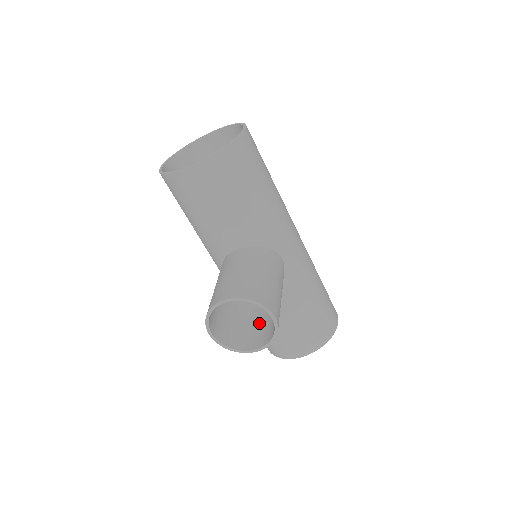
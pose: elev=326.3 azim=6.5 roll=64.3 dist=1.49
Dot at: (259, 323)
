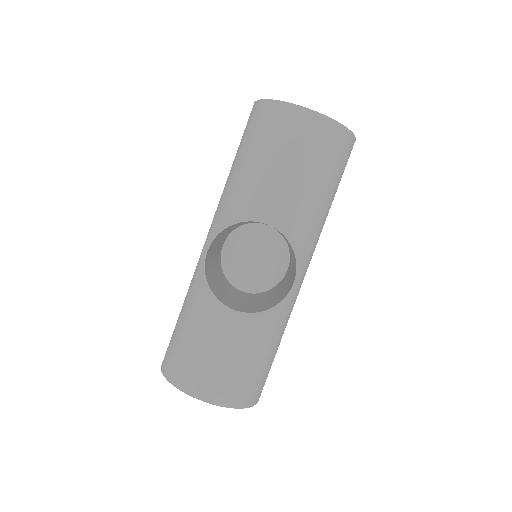
Dot at: (238, 300)
